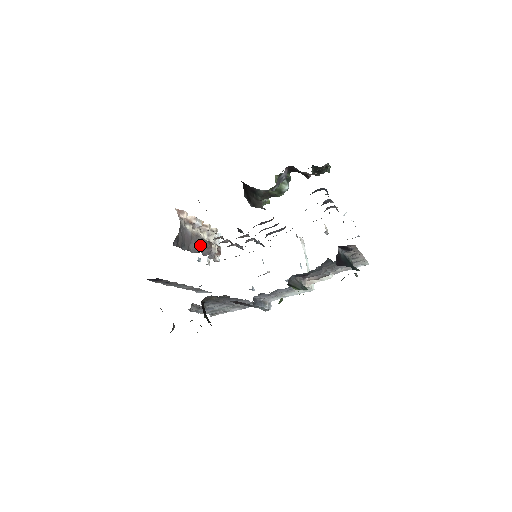
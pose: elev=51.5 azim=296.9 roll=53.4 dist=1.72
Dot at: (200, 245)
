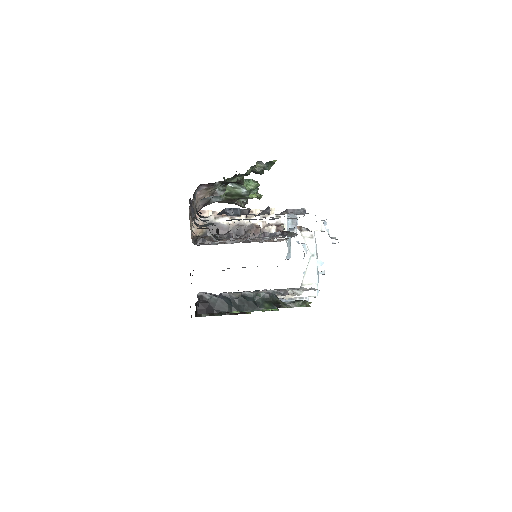
Dot at: (239, 234)
